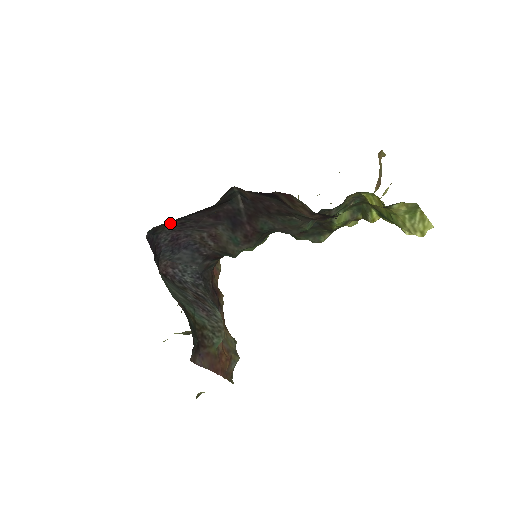
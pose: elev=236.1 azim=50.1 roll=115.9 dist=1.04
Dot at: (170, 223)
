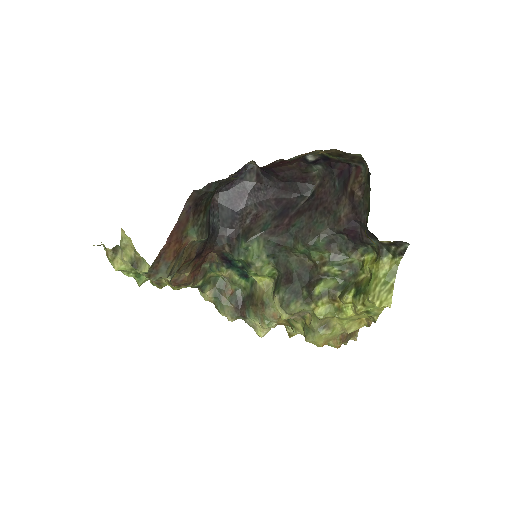
Dot at: (255, 182)
